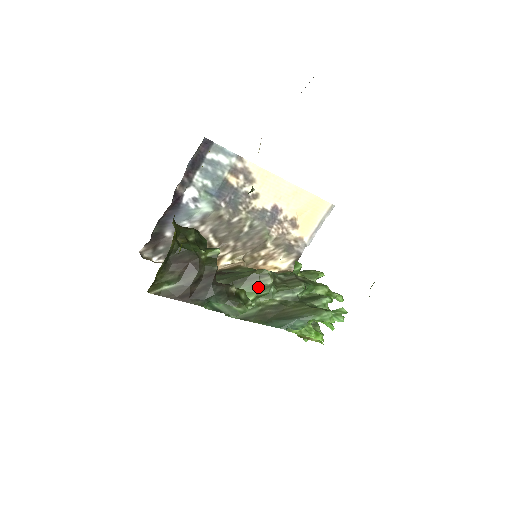
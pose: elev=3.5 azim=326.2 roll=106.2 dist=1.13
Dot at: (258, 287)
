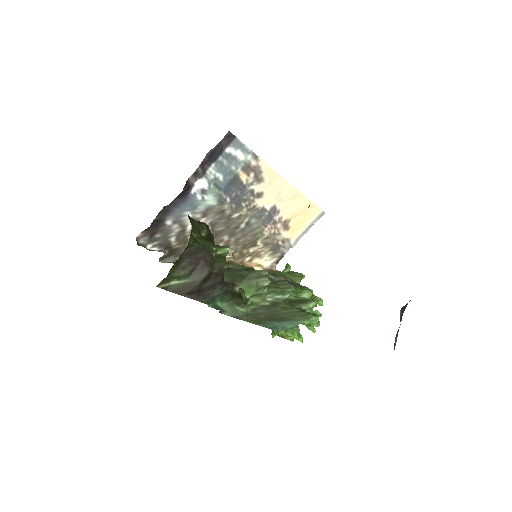
Dot at: (255, 287)
